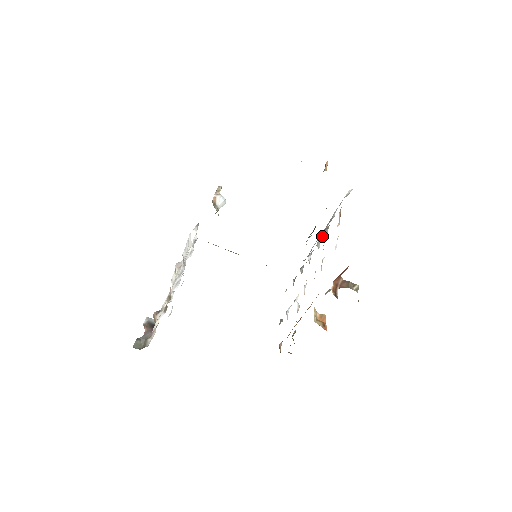
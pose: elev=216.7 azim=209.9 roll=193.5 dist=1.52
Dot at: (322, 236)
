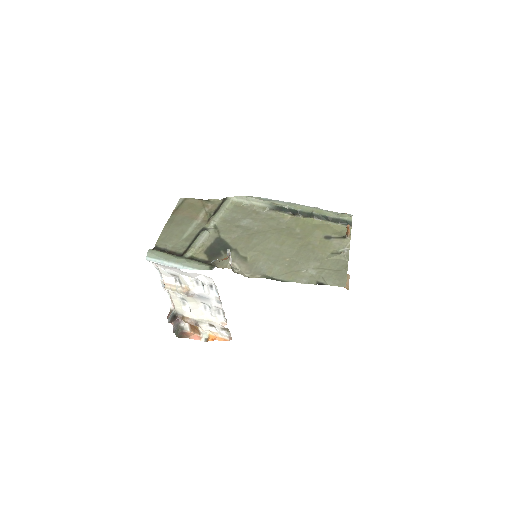
Dot at: occluded
